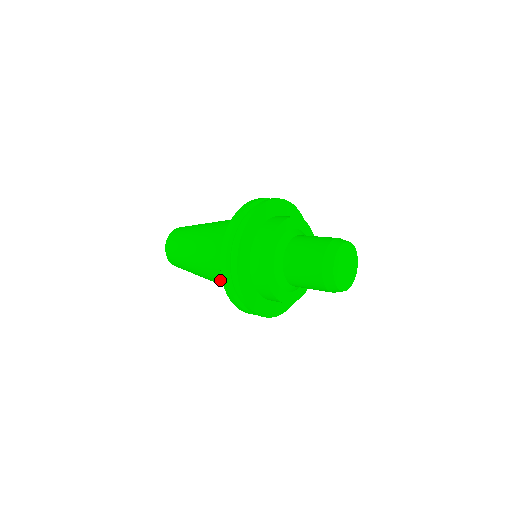
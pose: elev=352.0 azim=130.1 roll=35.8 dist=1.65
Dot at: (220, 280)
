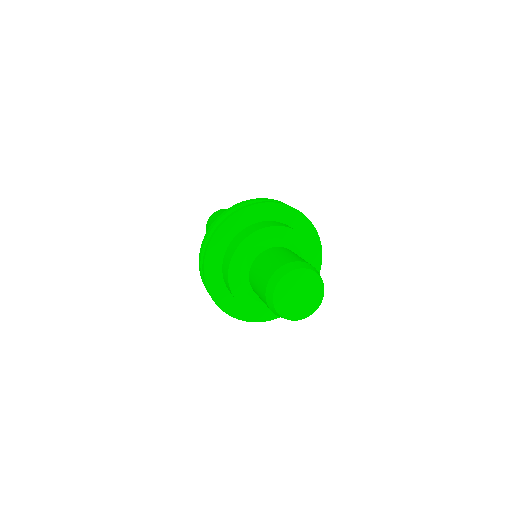
Dot at: occluded
